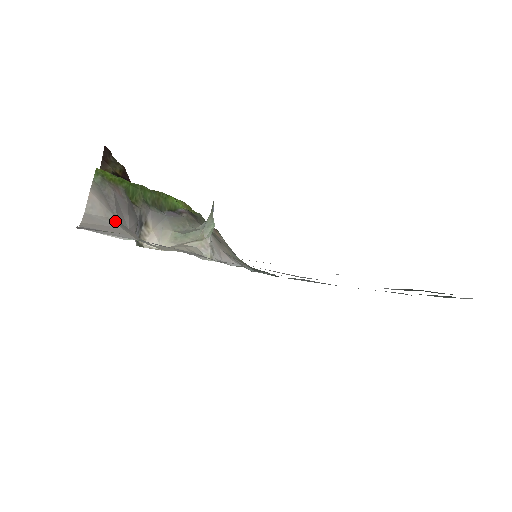
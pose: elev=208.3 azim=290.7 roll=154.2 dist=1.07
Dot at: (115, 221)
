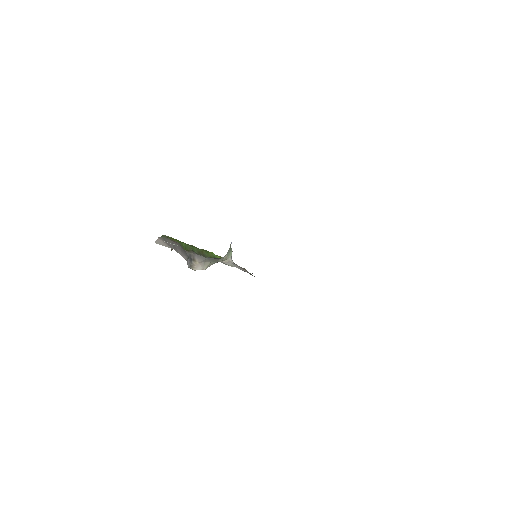
Dot at: occluded
